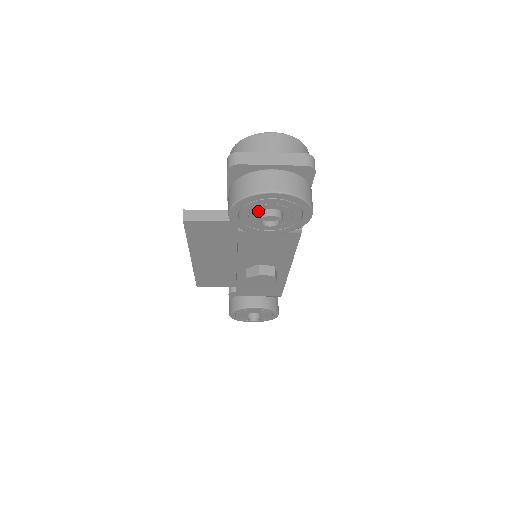
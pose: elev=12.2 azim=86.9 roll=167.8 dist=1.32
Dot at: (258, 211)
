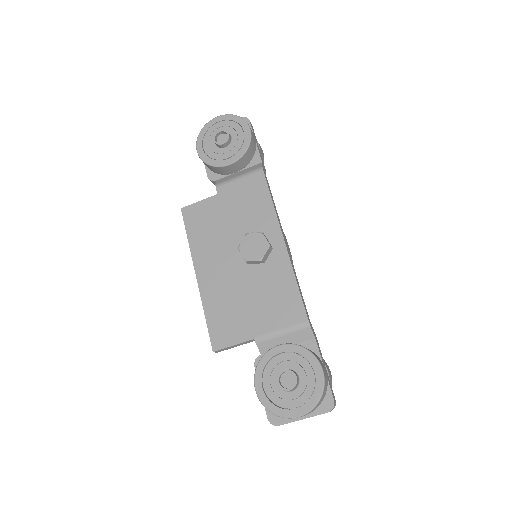
Dot at: occluded
